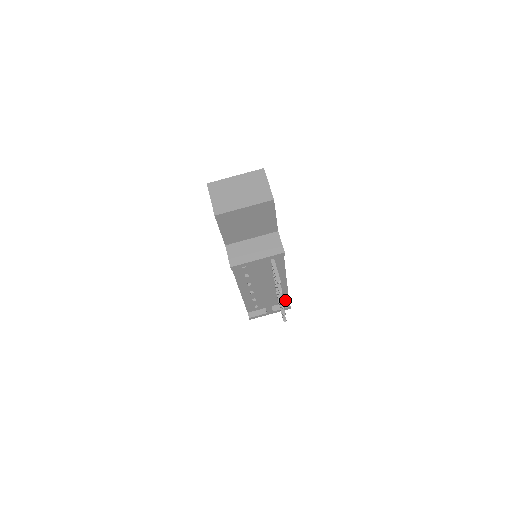
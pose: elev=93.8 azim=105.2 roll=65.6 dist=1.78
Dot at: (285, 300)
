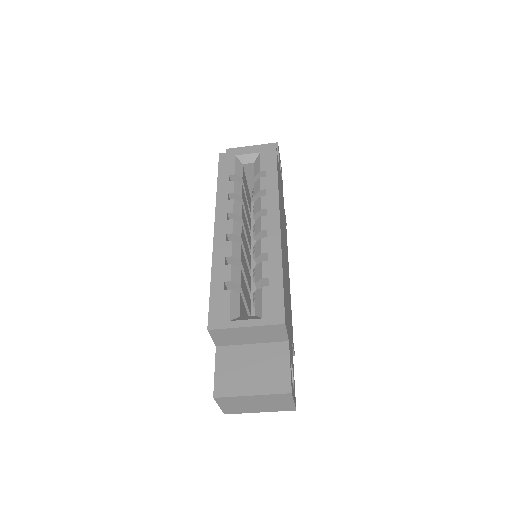
Dot at: occluded
